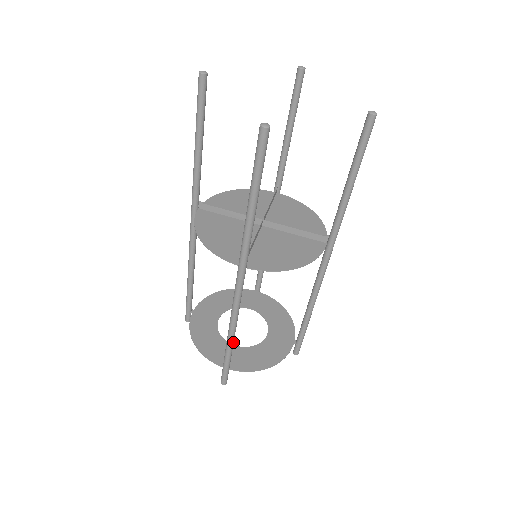
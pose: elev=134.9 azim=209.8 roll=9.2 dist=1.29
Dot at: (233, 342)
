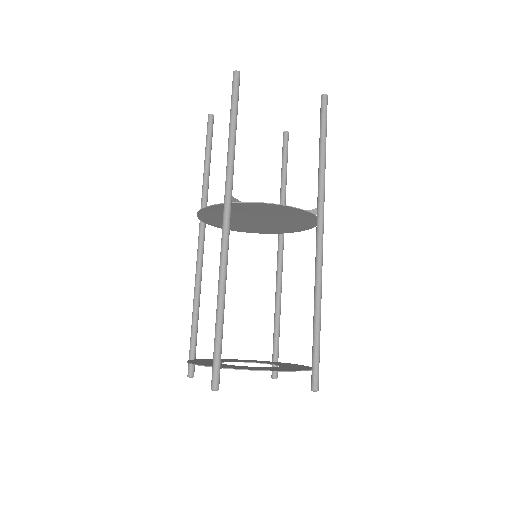
Dot at: (223, 305)
